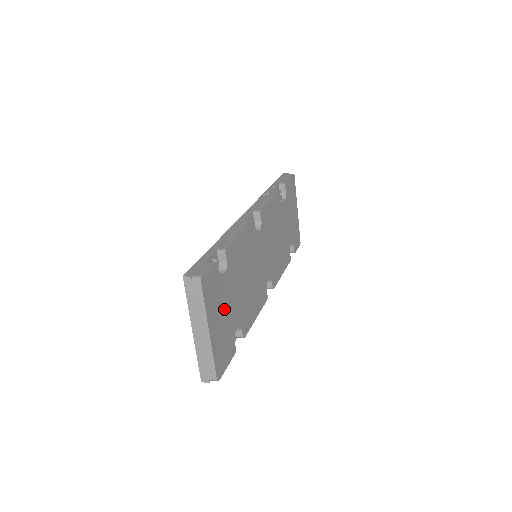
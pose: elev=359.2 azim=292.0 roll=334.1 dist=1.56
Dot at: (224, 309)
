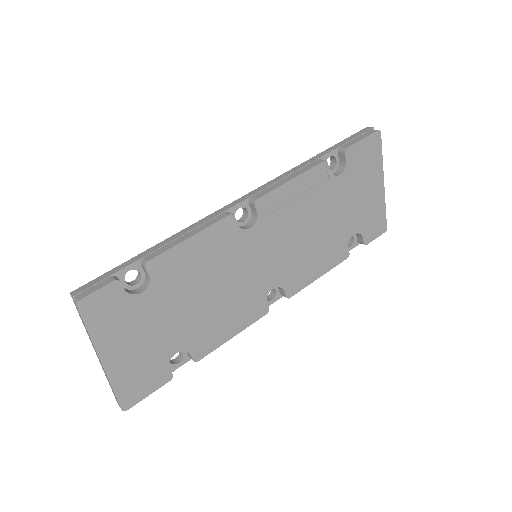
Dot at: (141, 333)
